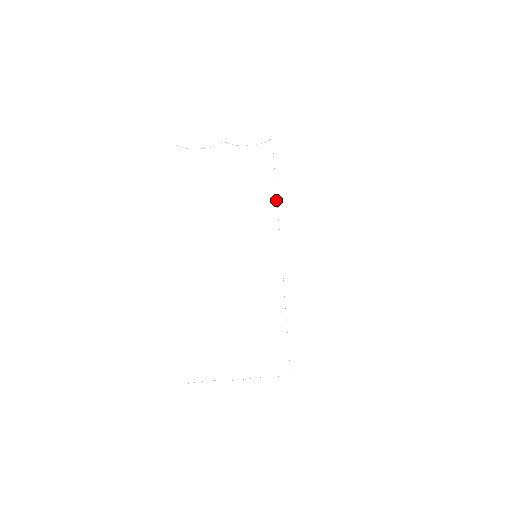
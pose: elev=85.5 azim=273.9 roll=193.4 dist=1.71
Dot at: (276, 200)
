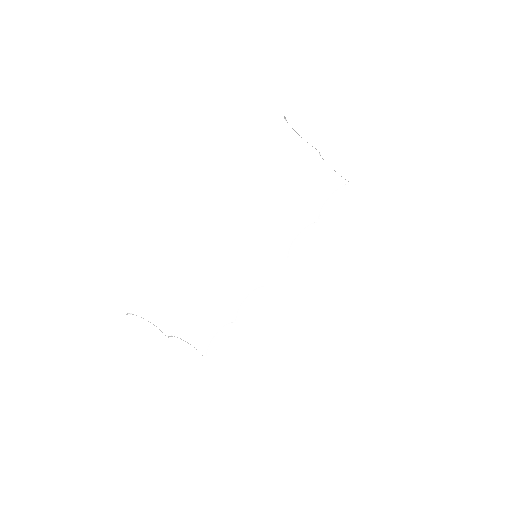
Dot at: (306, 226)
